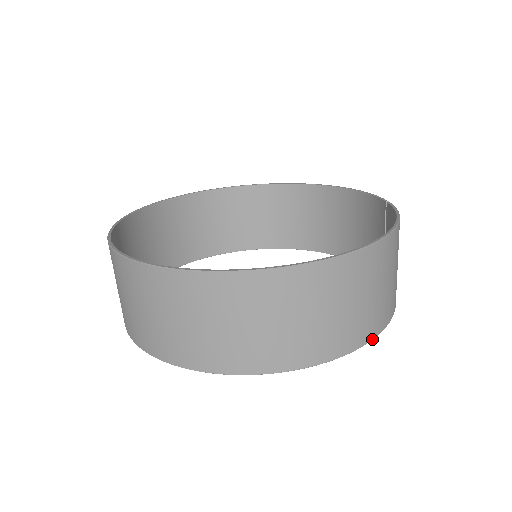
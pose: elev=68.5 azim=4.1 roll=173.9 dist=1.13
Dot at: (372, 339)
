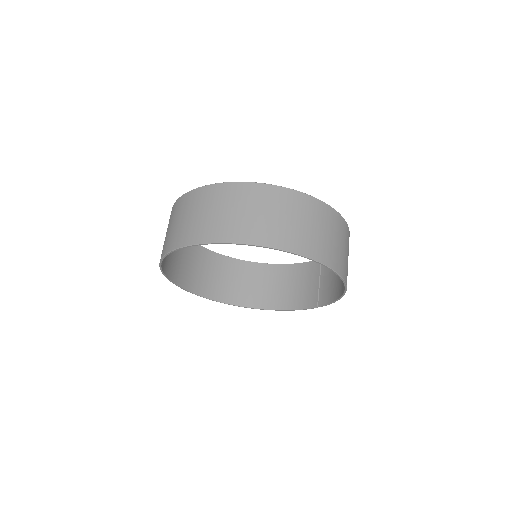
Dot at: (346, 285)
